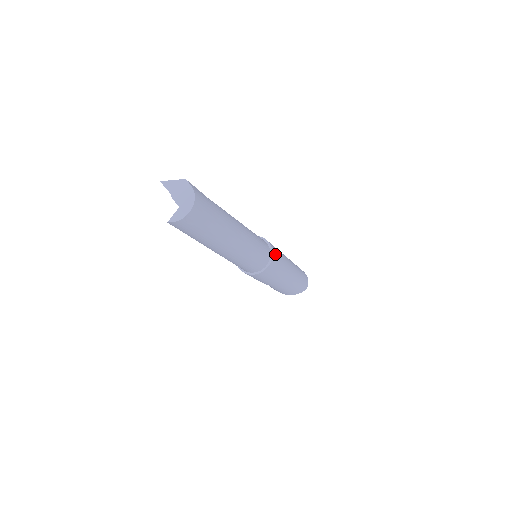
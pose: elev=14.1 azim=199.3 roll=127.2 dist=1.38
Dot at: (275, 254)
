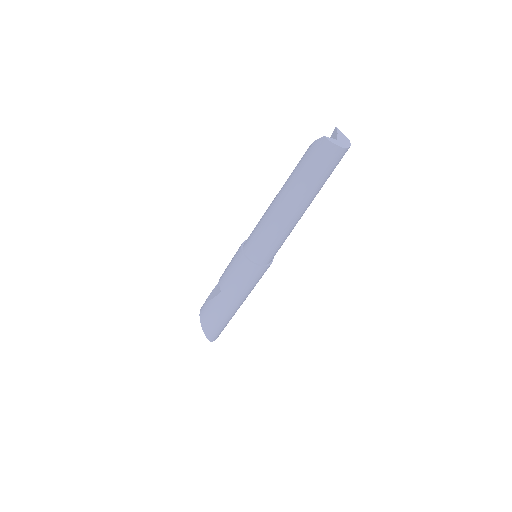
Dot at: (266, 270)
